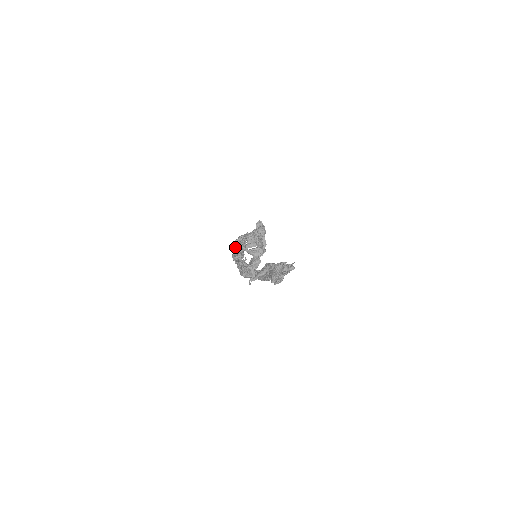
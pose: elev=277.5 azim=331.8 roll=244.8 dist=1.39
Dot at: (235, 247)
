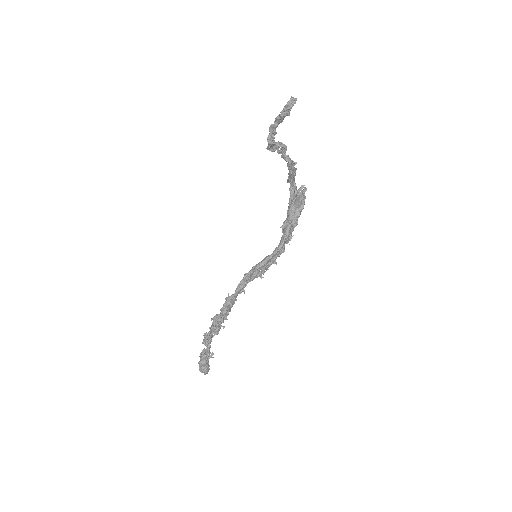
Dot at: (216, 315)
